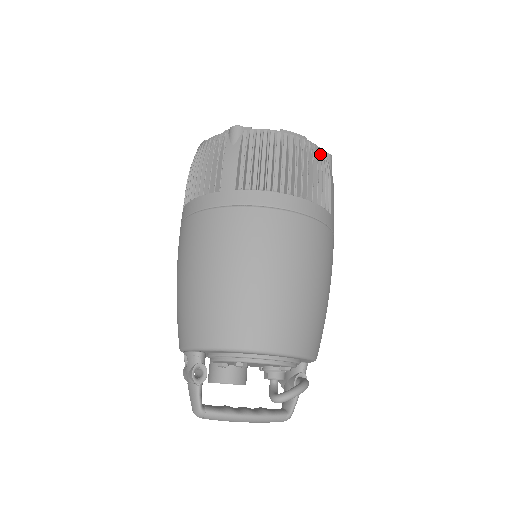
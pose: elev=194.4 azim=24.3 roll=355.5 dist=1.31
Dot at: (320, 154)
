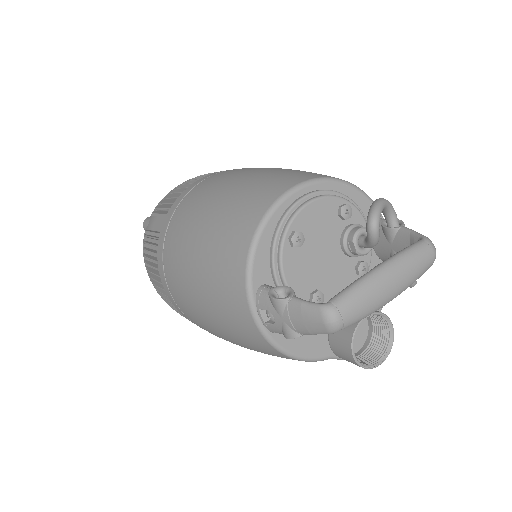
Dot at: occluded
